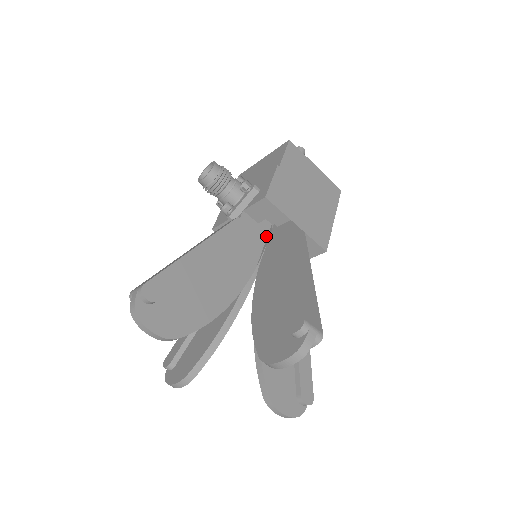
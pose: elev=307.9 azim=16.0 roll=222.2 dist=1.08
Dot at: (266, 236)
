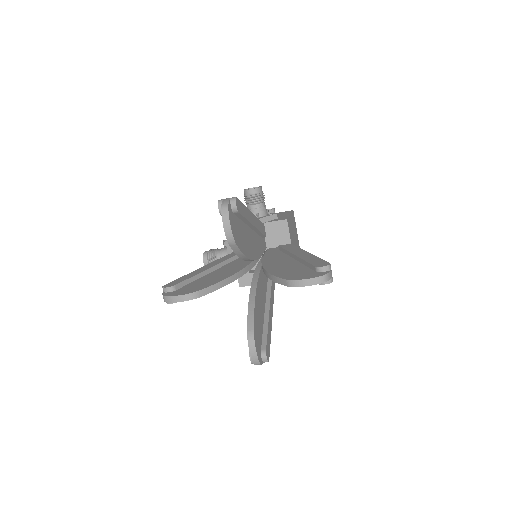
Dot at: (264, 250)
